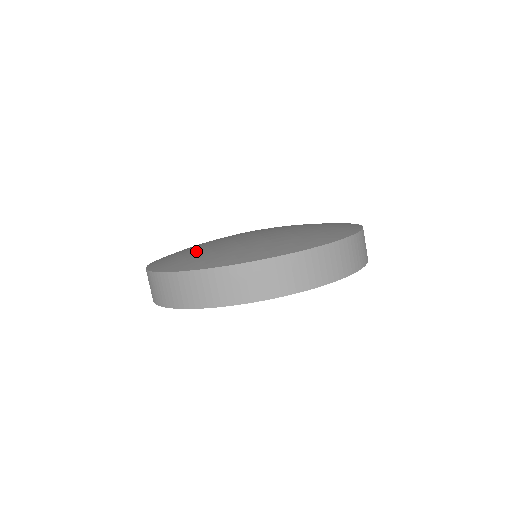
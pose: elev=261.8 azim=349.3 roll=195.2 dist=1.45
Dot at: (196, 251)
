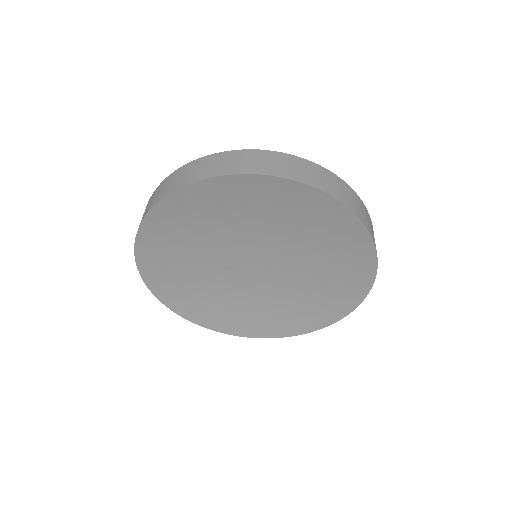
Dot at: occluded
